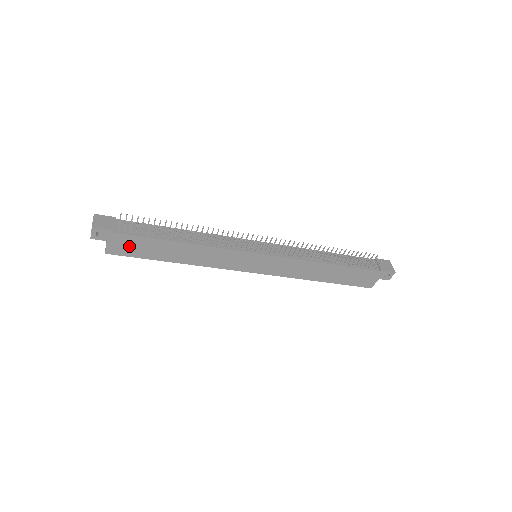
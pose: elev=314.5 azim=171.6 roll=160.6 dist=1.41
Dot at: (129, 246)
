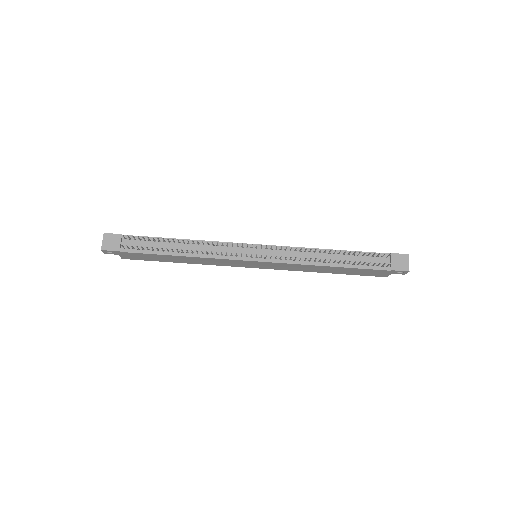
Dot at: (137, 256)
